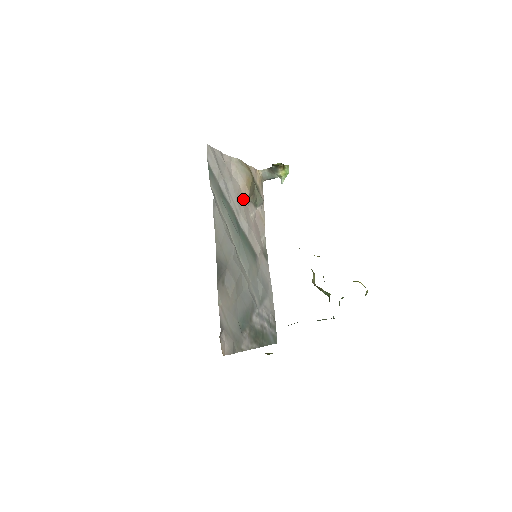
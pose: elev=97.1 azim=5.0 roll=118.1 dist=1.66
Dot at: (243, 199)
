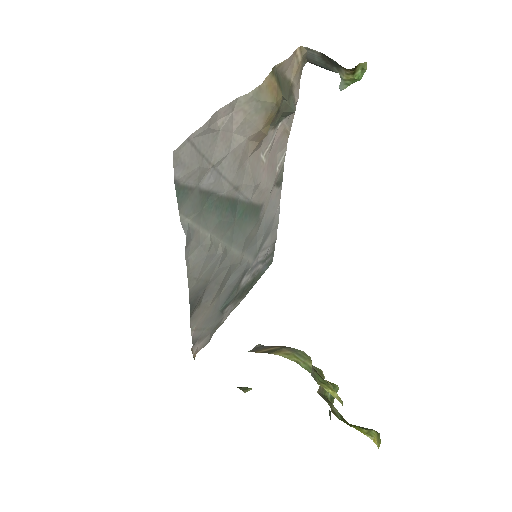
Dot at: (252, 151)
